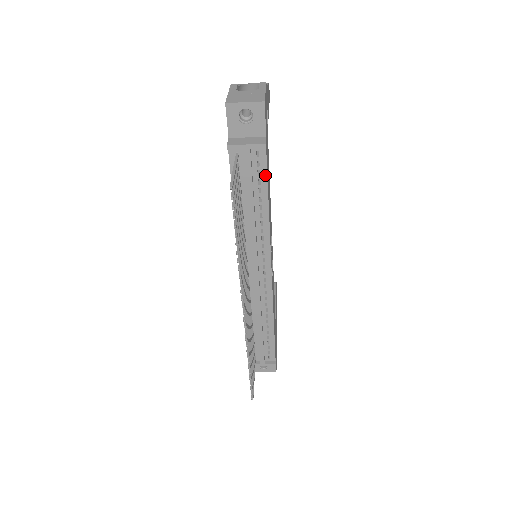
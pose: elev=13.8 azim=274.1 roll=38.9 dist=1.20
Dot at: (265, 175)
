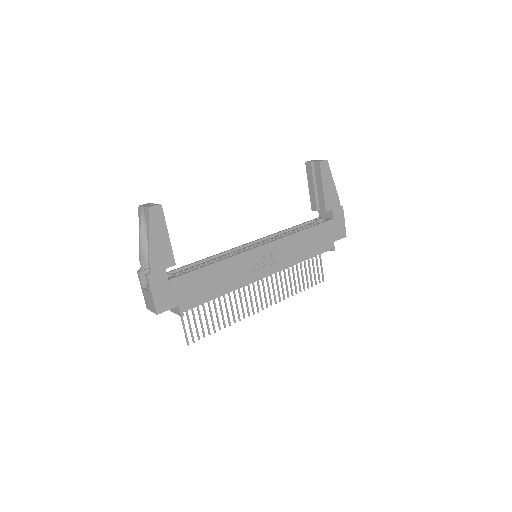
Dot at: (200, 304)
